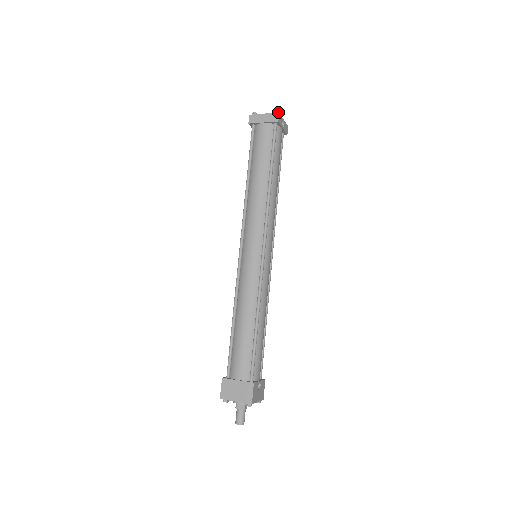
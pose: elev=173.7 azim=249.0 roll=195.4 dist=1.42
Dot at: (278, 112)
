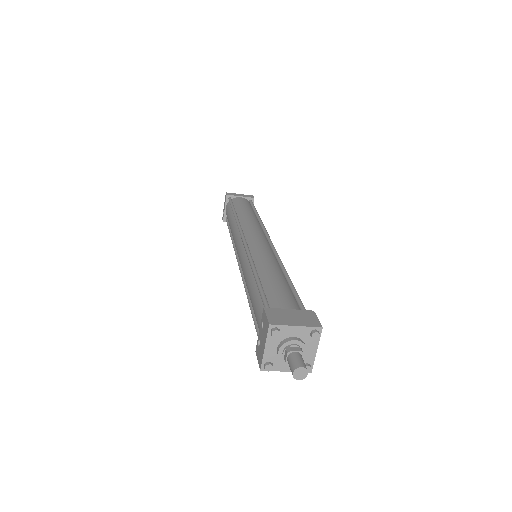
Dot at: (252, 195)
